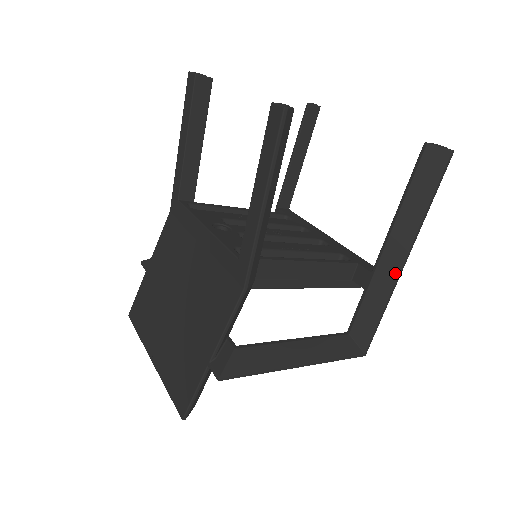
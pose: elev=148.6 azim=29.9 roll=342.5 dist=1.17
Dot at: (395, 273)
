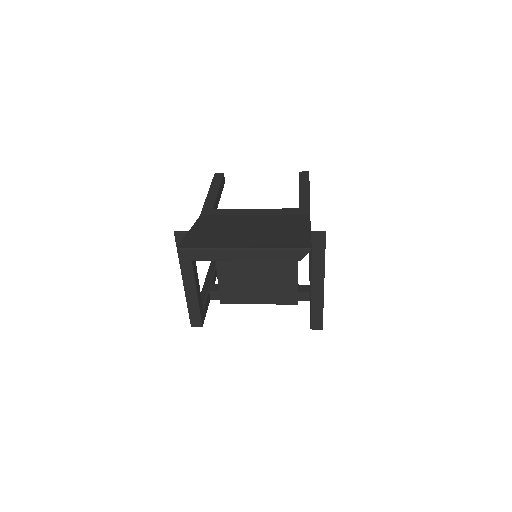
Dot at: occluded
